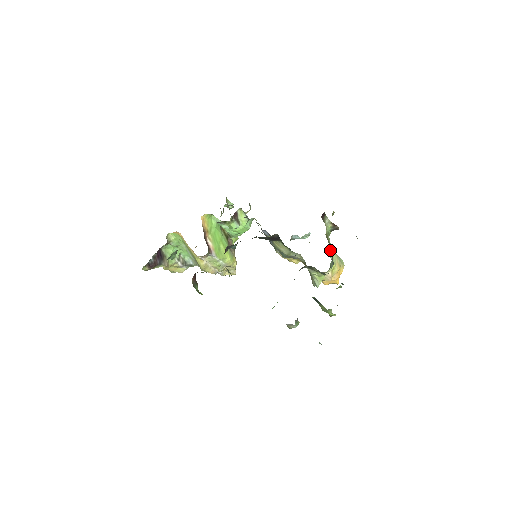
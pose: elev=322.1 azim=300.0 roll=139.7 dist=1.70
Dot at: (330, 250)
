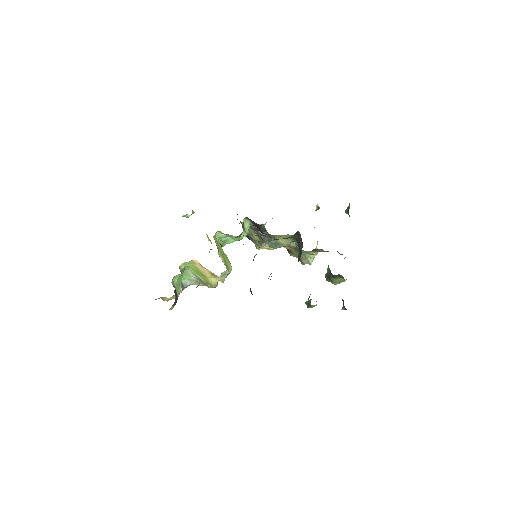
Dot at: occluded
